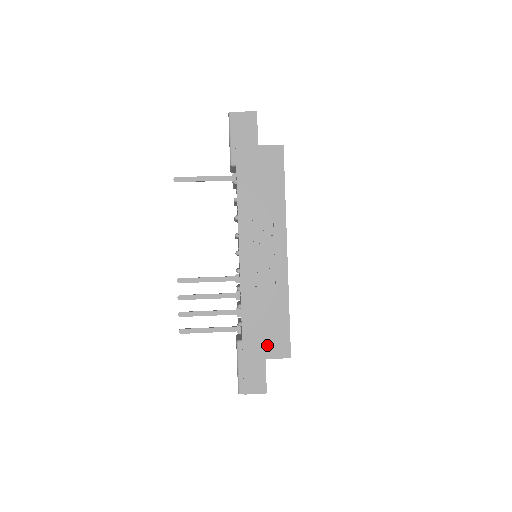
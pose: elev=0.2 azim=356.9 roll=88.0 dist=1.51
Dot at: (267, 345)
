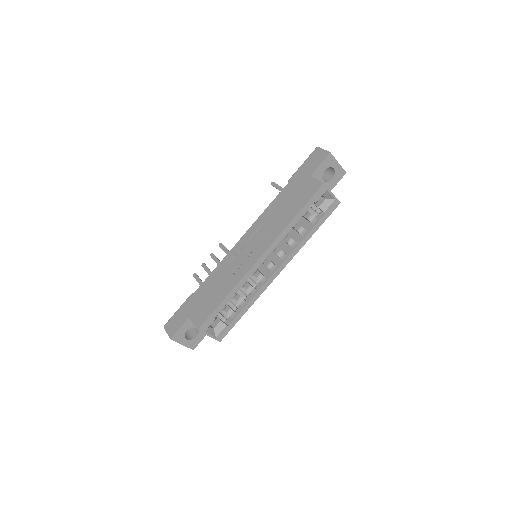
Dot at: (198, 309)
